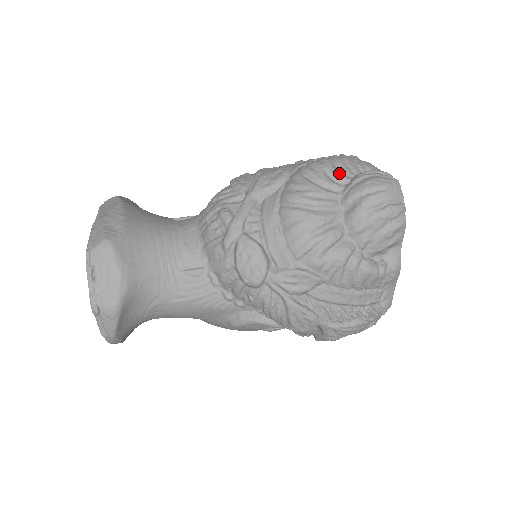
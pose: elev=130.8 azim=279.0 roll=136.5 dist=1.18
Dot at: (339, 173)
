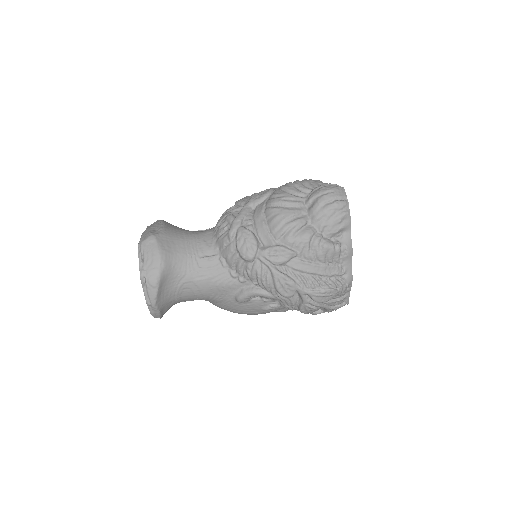
Dot at: (305, 187)
